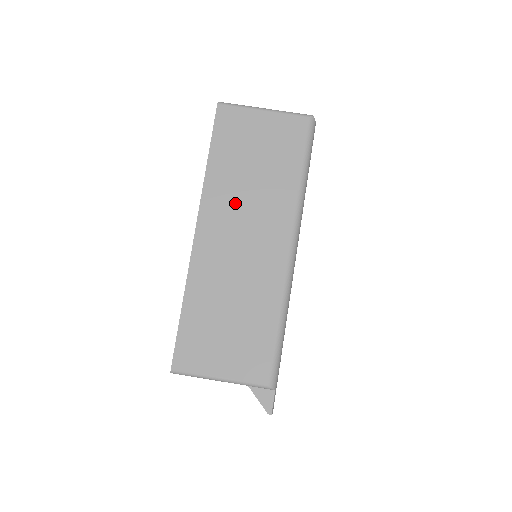
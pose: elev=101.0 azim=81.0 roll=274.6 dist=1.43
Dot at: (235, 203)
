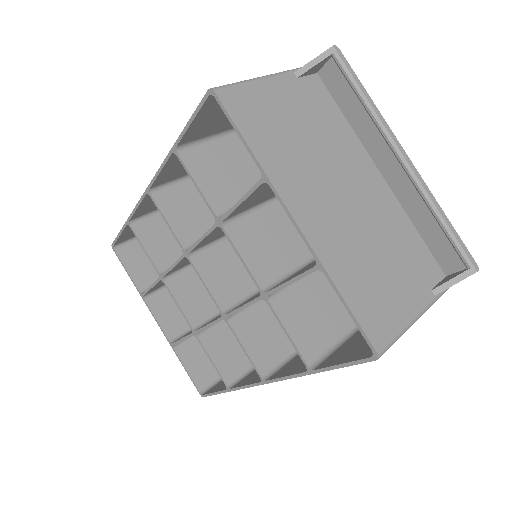
Dot at: occluded
